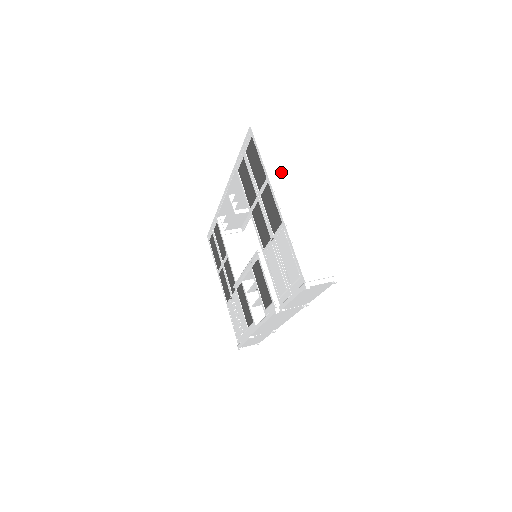
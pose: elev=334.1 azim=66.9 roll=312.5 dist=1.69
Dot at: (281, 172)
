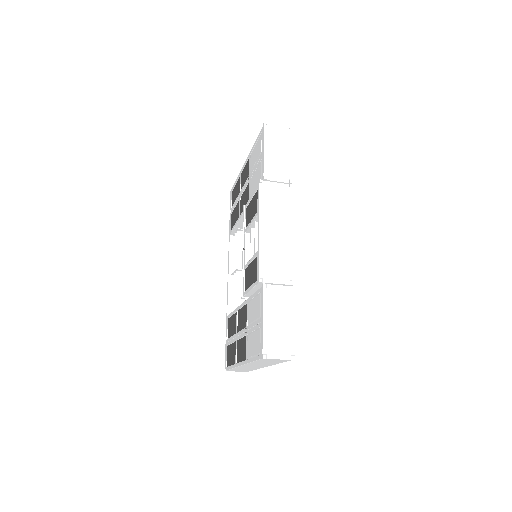
Dot at: occluded
